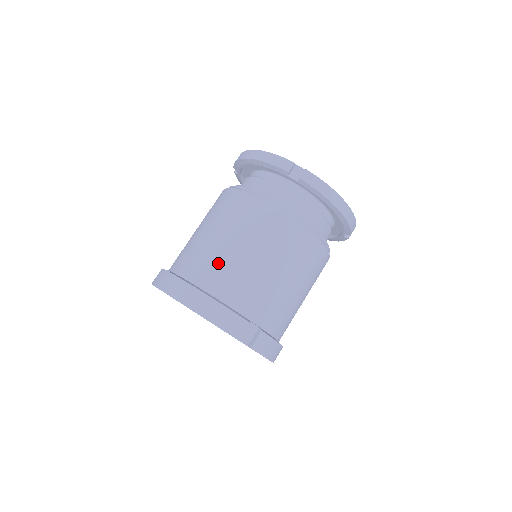
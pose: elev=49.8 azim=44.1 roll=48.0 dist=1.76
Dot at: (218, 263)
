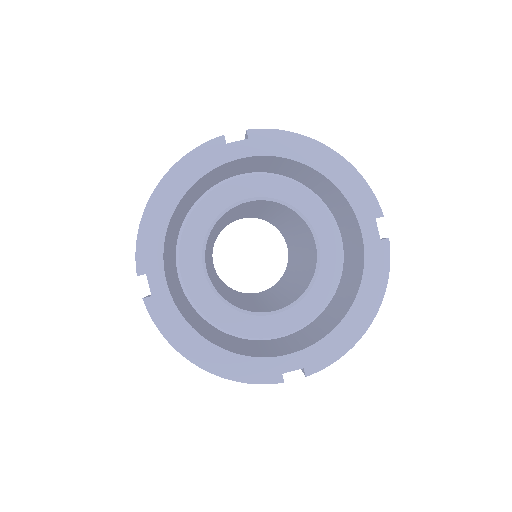
Dot at: occluded
